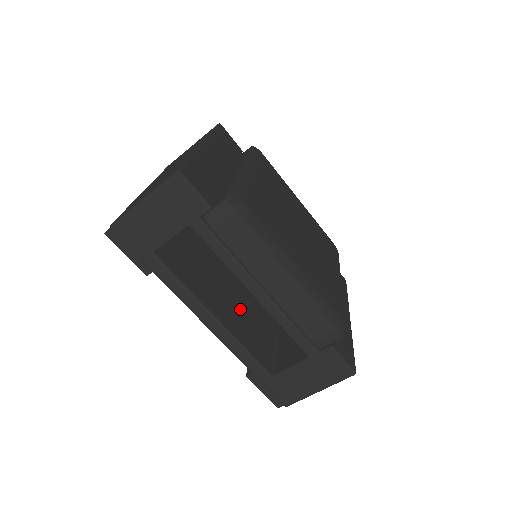
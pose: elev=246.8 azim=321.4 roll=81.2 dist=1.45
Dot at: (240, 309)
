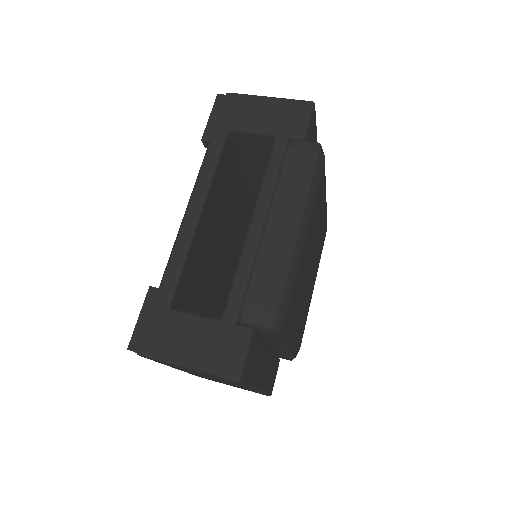
Dot at: (207, 256)
